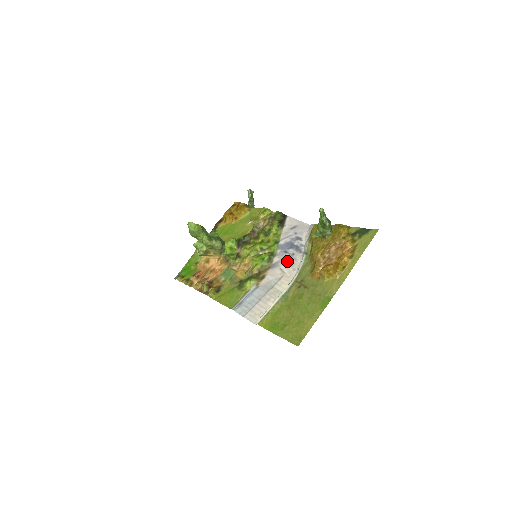
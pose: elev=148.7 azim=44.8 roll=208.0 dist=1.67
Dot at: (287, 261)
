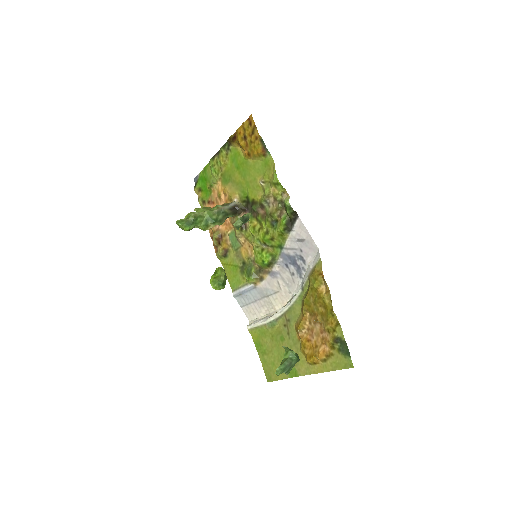
Dot at: (285, 278)
